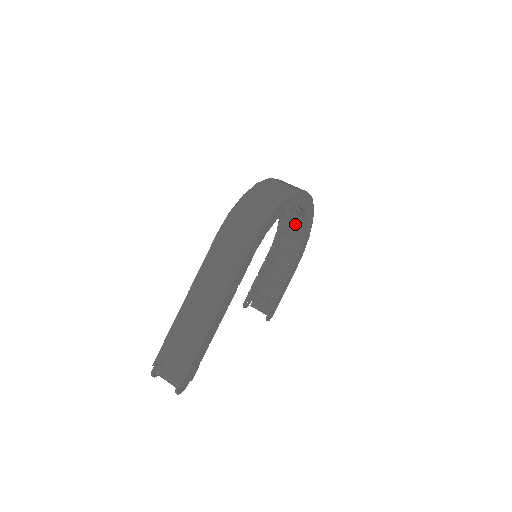
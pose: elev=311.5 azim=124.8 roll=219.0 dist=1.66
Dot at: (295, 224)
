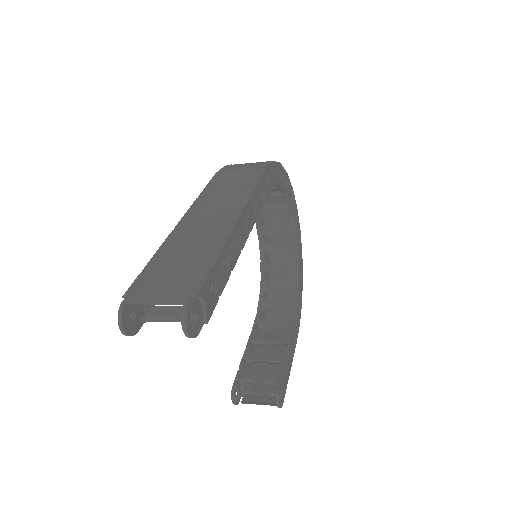
Dot at: occluded
